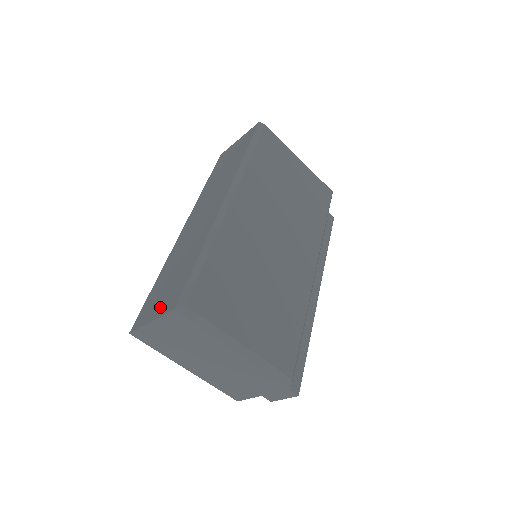
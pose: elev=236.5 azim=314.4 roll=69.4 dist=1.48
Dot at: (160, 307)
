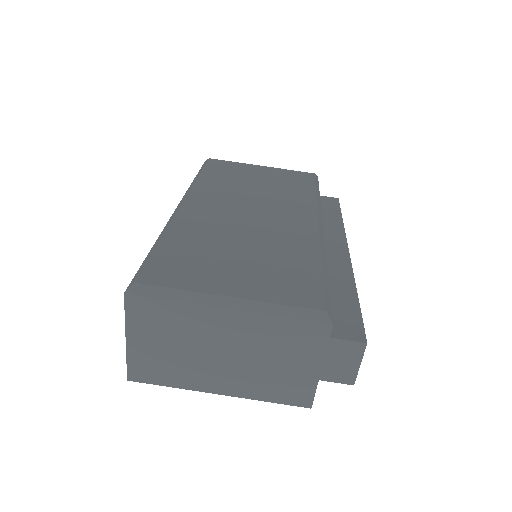
Dot at: occluded
